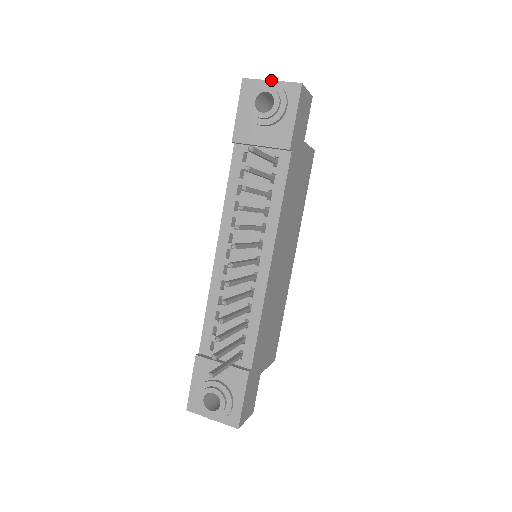
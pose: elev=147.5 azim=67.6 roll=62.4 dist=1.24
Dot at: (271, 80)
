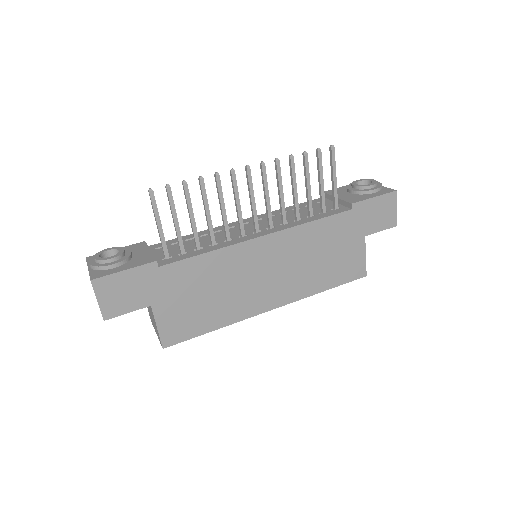
Dot at: occluded
